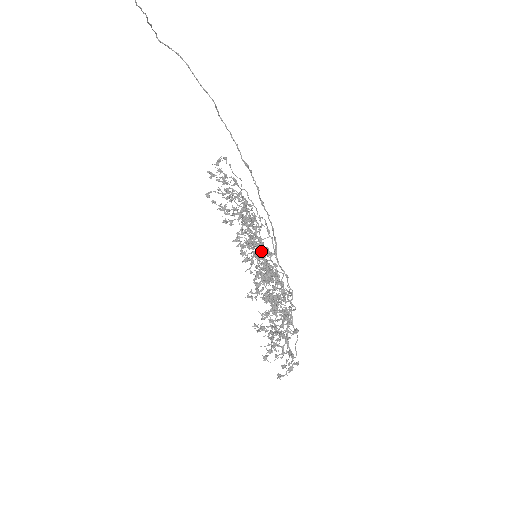
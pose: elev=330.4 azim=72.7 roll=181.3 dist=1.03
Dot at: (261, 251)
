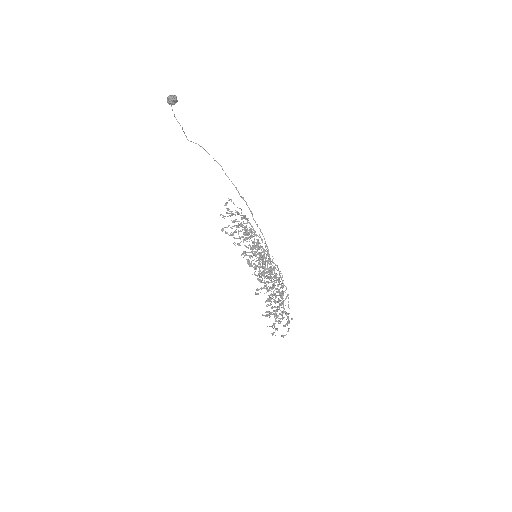
Dot at: (257, 243)
